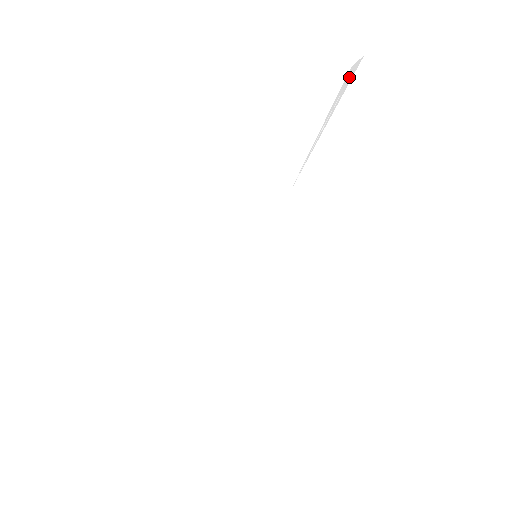
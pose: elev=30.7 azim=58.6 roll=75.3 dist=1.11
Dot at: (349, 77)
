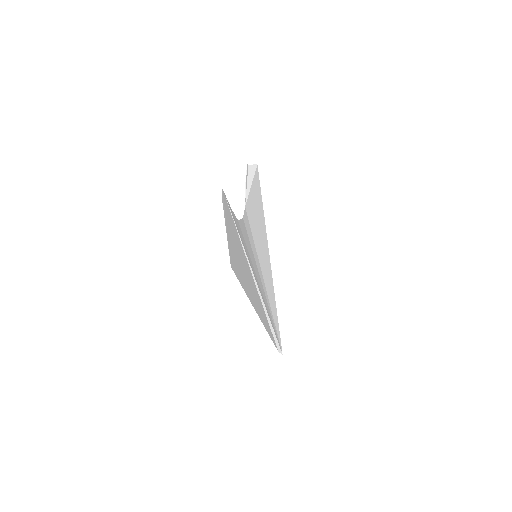
Dot at: (252, 169)
